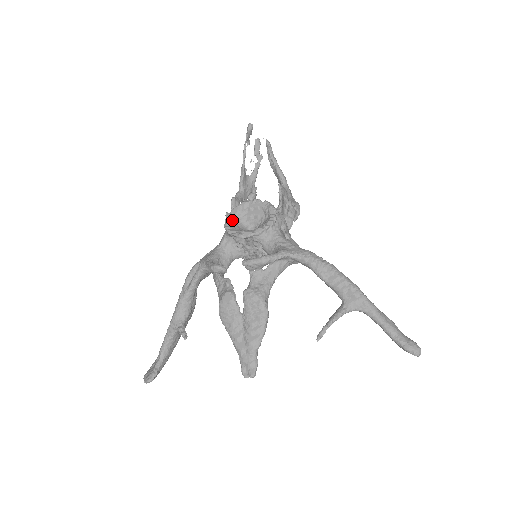
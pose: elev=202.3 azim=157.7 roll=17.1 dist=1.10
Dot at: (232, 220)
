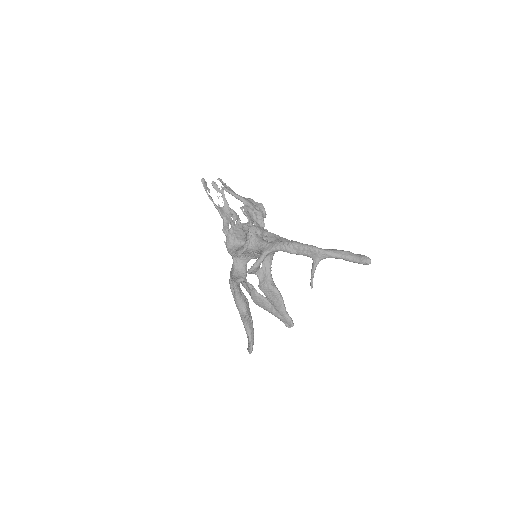
Dot at: (230, 245)
